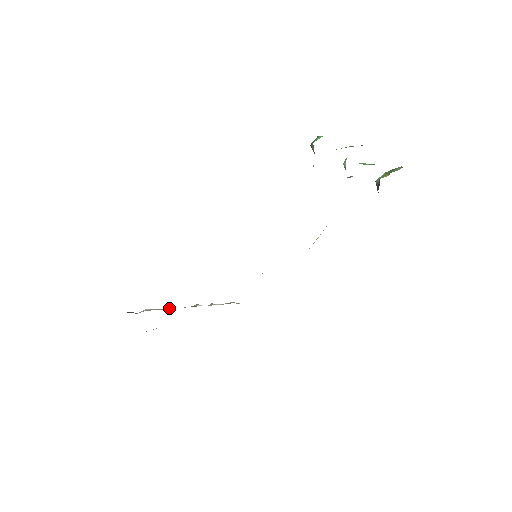
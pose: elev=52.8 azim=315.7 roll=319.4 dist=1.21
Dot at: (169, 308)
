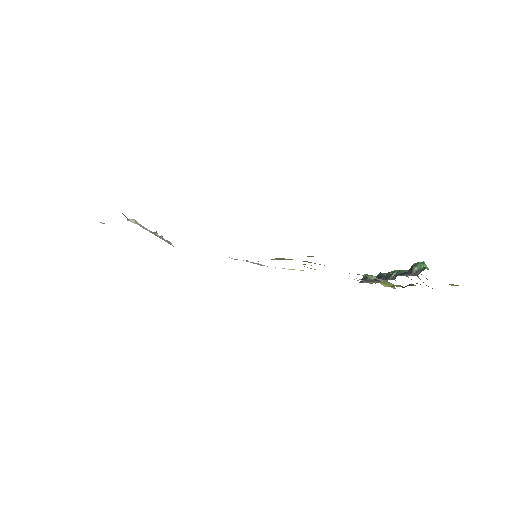
Dot at: occluded
